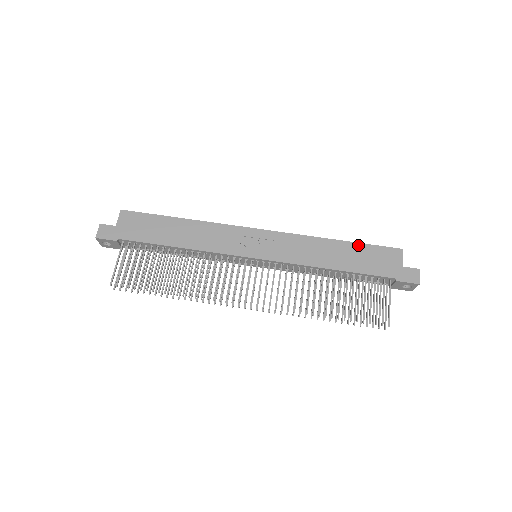
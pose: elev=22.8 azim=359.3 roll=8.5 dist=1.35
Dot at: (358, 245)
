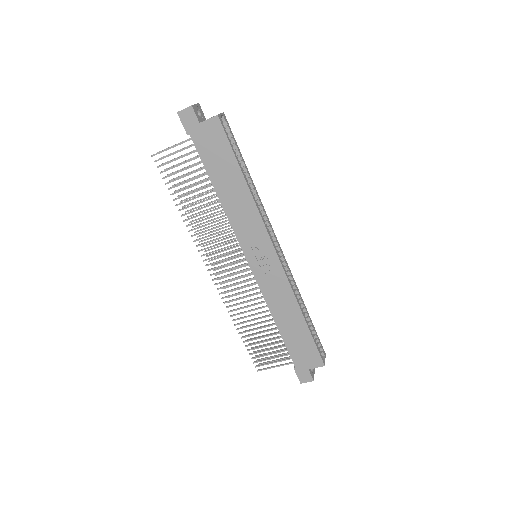
Dot at: (309, 334)
